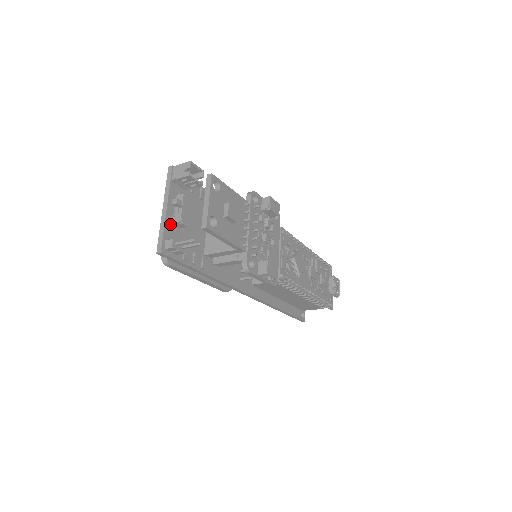
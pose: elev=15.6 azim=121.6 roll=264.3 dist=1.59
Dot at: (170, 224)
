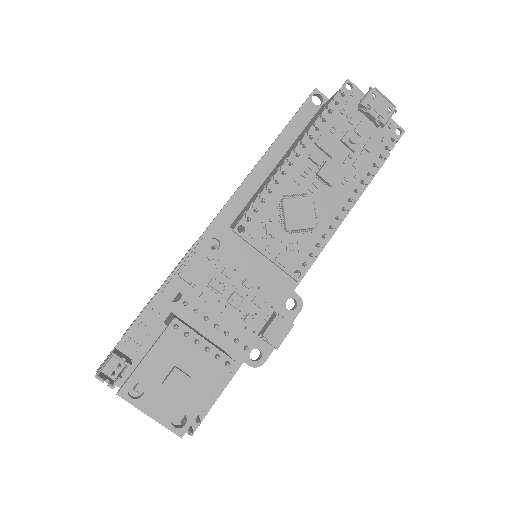
Dot at: occluded
